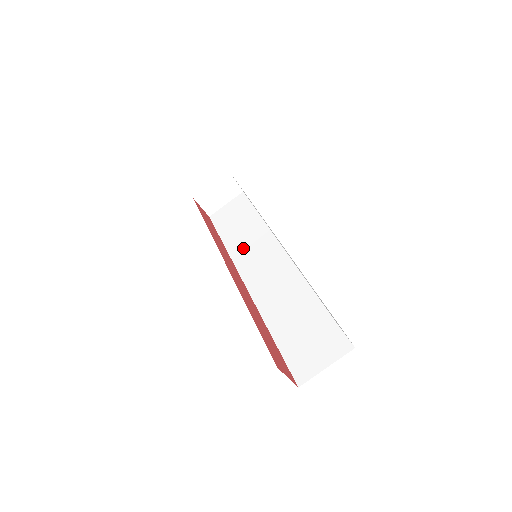
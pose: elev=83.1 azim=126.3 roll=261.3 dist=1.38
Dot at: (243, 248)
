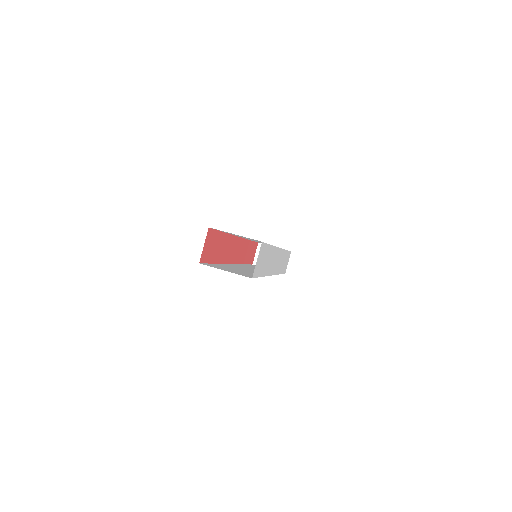
Dot at: occluded
